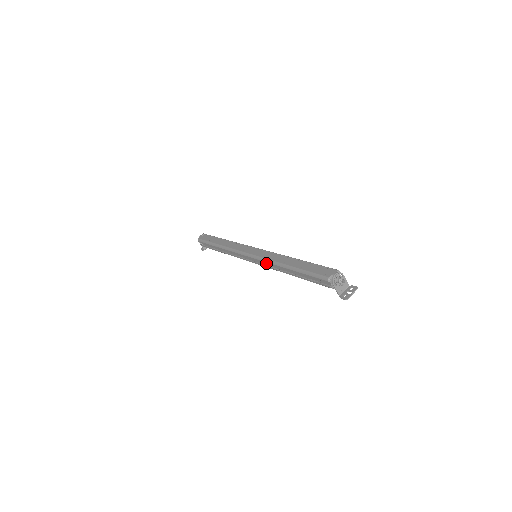
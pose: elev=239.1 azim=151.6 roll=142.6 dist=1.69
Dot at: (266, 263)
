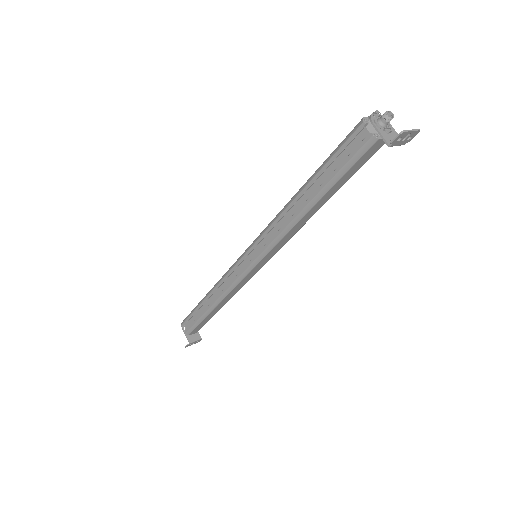
Dot at: (268, 231)
